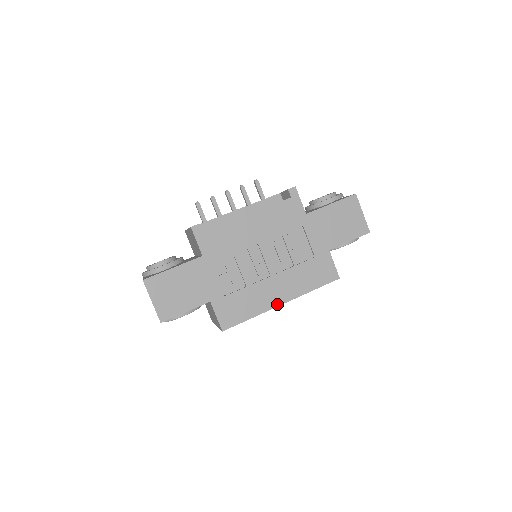
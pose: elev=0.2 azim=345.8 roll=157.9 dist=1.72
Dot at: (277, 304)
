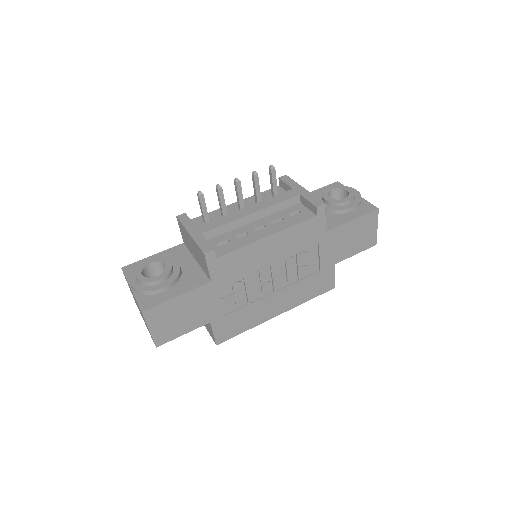
Dot at: (273, 316)
